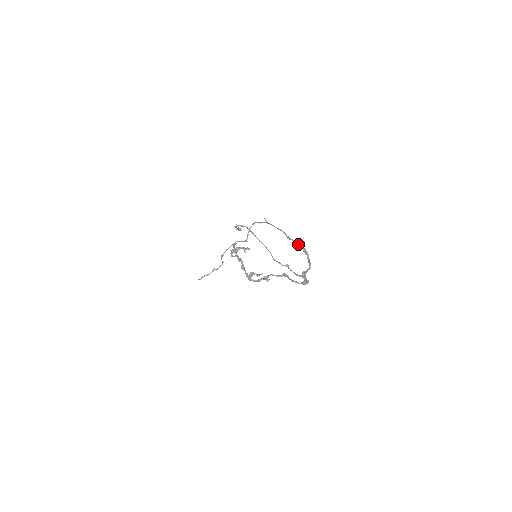
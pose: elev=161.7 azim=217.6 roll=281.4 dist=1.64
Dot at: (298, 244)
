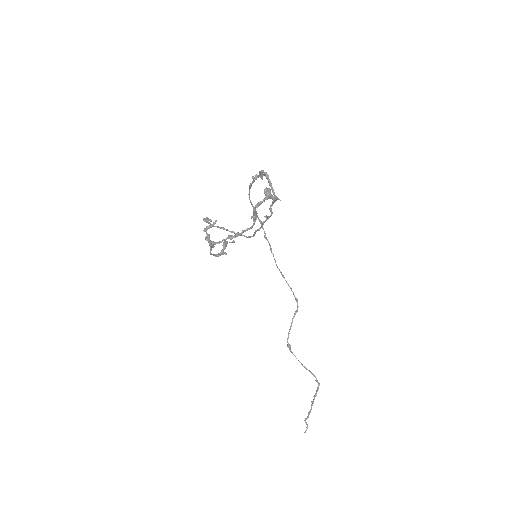
Dot at: (255, 176)
